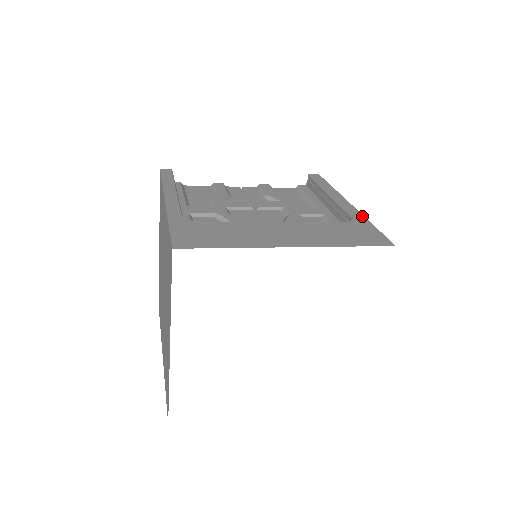
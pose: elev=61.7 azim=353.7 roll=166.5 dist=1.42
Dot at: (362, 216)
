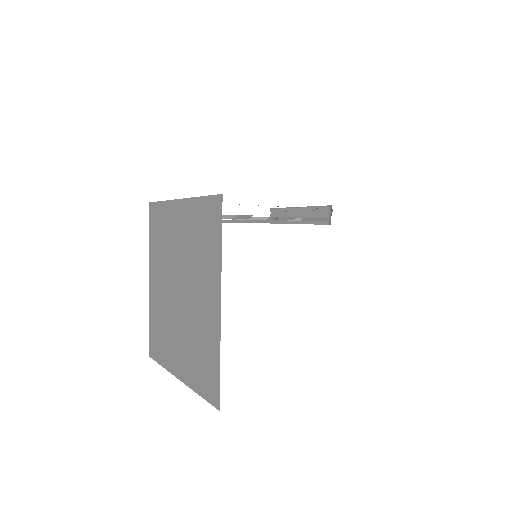
Dot at: occluded
